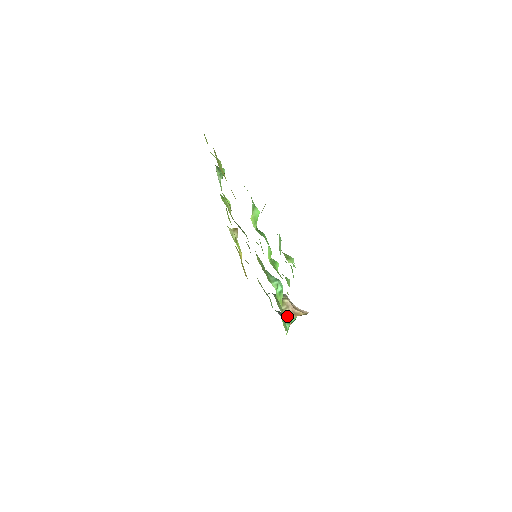
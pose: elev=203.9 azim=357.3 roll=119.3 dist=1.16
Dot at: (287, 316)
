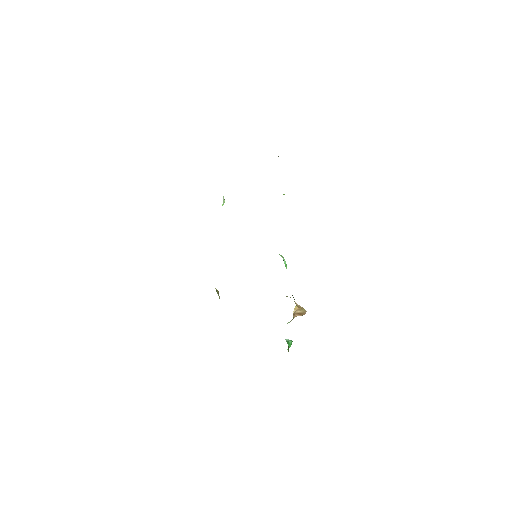
Dot at: (293, 297)
